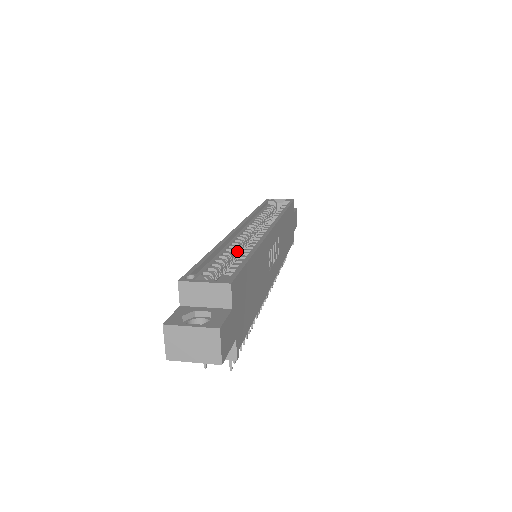
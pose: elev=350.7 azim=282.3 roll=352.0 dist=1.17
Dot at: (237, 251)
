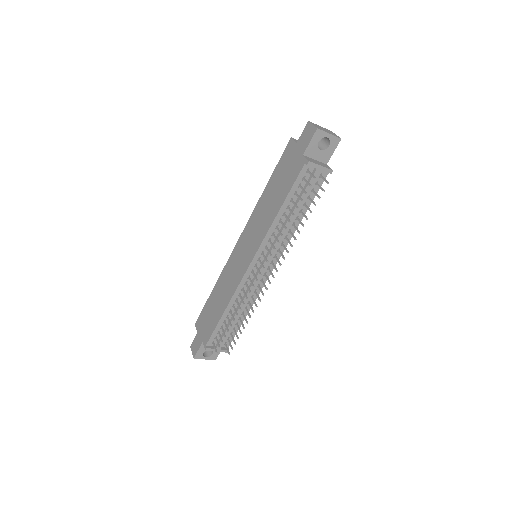
Dot at: occluded
